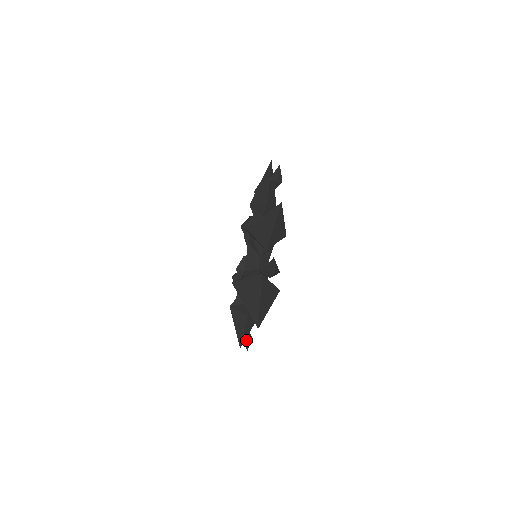
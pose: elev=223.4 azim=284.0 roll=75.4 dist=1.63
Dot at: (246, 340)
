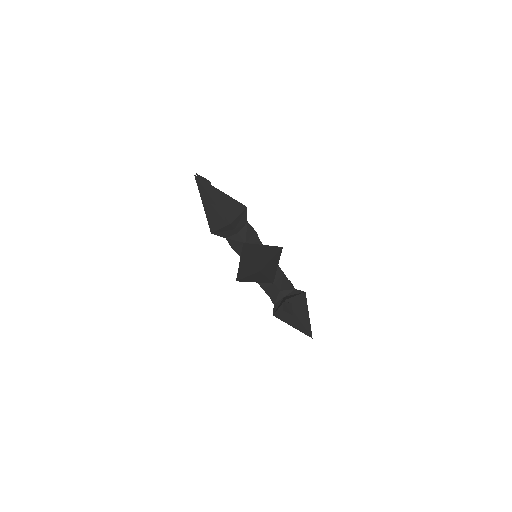
Dot at: (284, 308)
